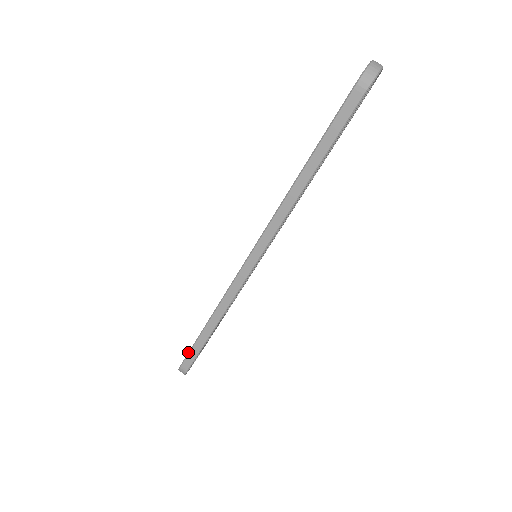
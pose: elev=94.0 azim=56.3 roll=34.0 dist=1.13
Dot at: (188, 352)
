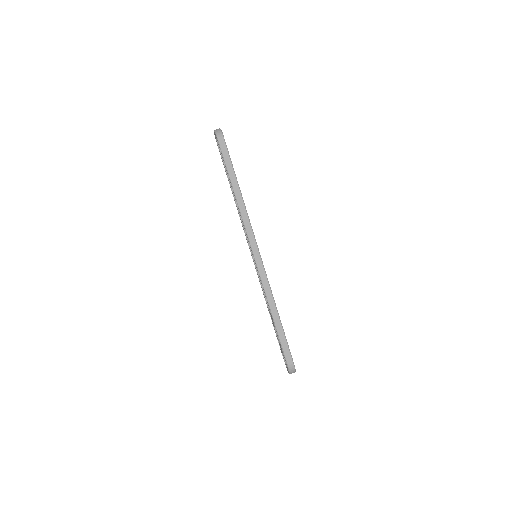
Dot at: occluded
